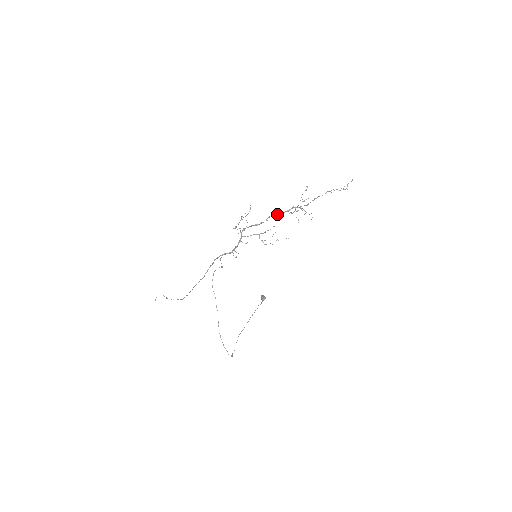
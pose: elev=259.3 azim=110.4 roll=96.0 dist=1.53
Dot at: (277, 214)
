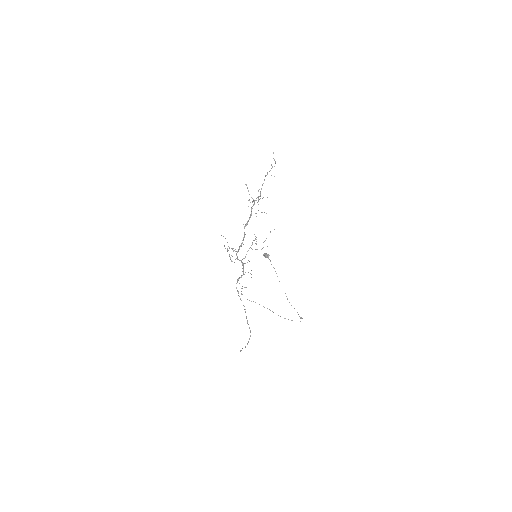
Dot at: (246, 223)
